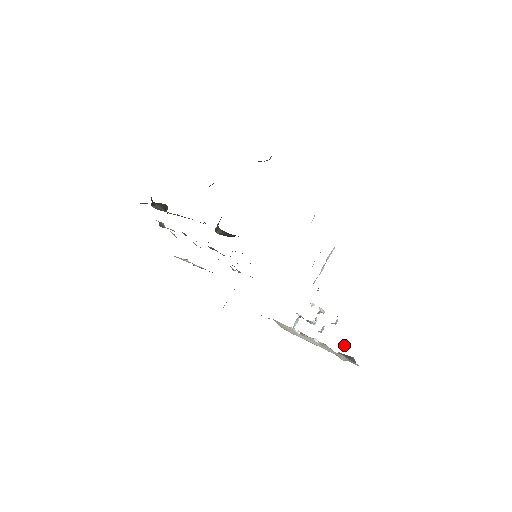
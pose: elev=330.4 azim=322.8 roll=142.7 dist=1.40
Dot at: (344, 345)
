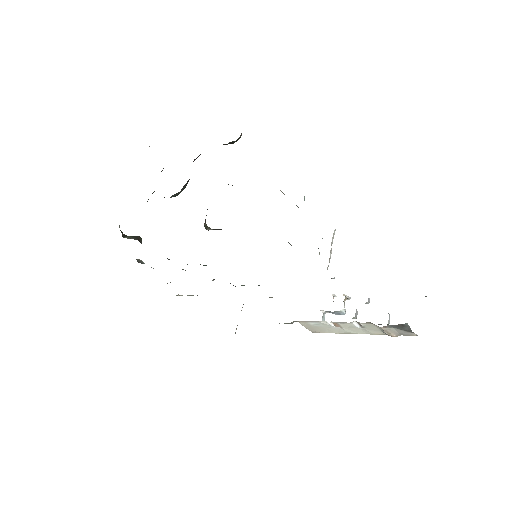
Dot at: (388, 320)
